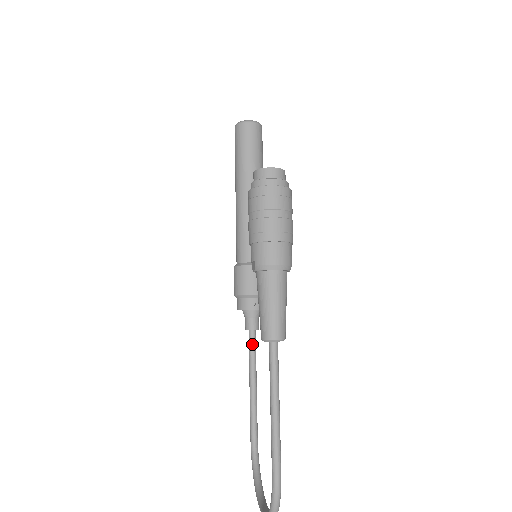
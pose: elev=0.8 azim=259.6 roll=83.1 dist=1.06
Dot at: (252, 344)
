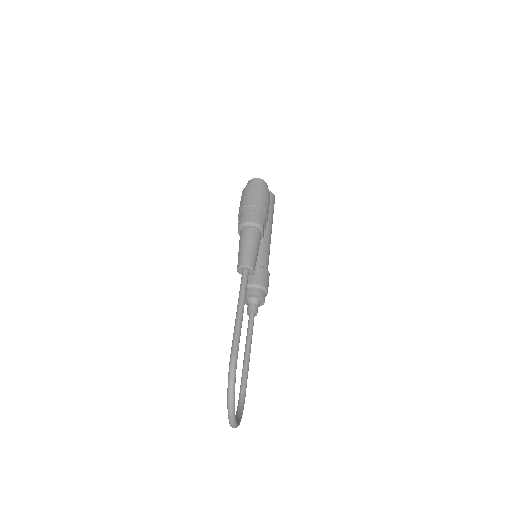
Dot at: (250, 322)
